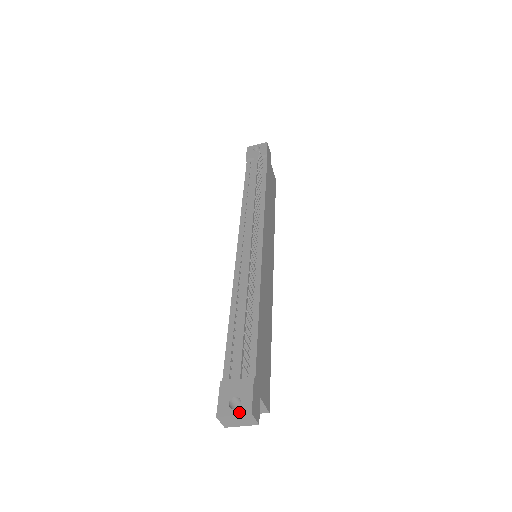
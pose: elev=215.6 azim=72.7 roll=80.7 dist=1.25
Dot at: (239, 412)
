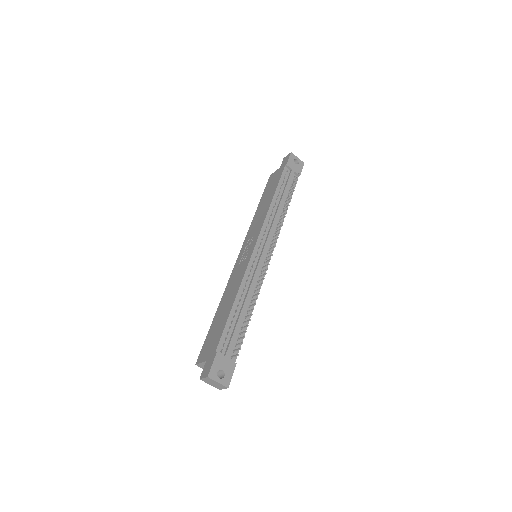
Dot at: (222, 382)
